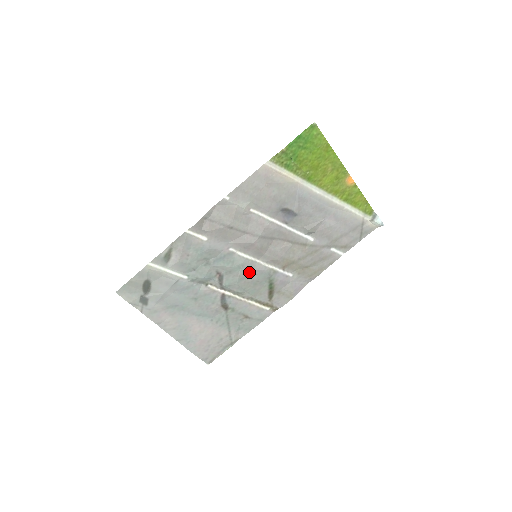
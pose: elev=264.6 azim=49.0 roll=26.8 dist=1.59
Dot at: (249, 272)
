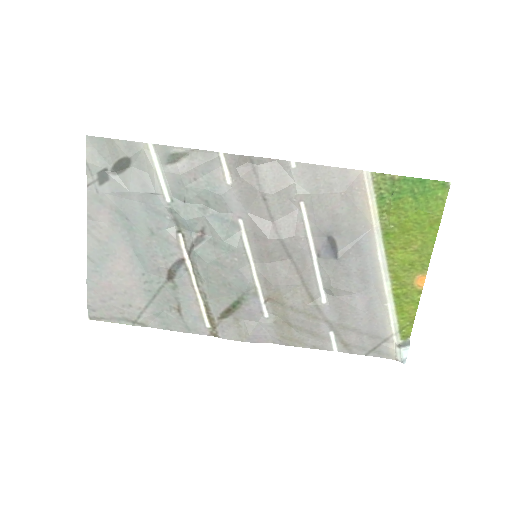
Dot at: (232, 265)
